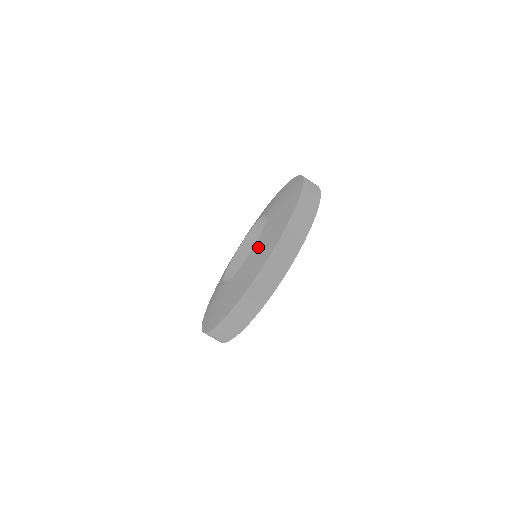
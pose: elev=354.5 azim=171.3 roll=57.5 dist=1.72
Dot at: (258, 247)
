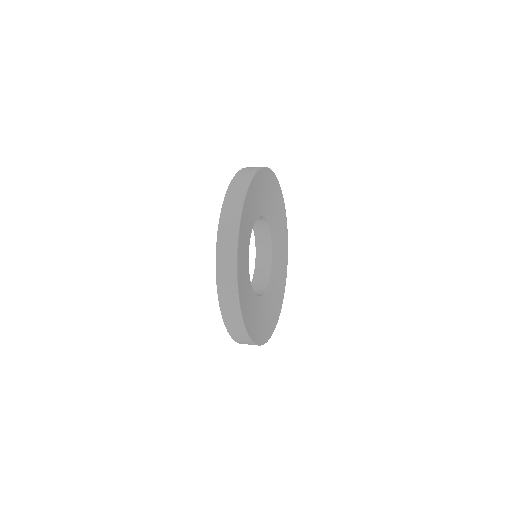
Dot at: occluded
